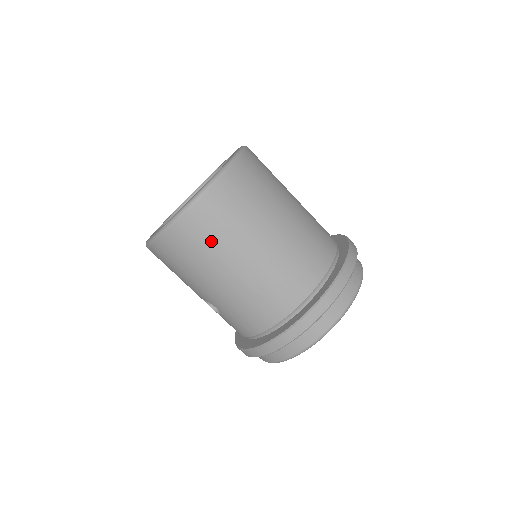
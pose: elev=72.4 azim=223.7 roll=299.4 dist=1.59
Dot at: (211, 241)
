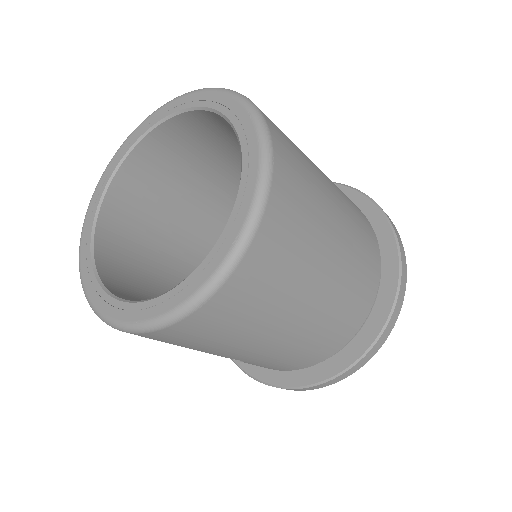
Dot at: (267, 301)
